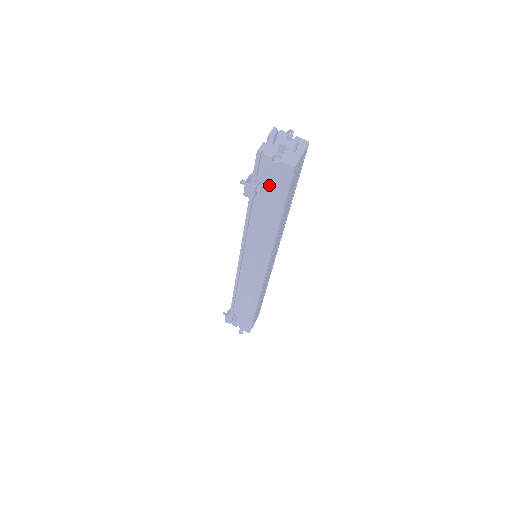
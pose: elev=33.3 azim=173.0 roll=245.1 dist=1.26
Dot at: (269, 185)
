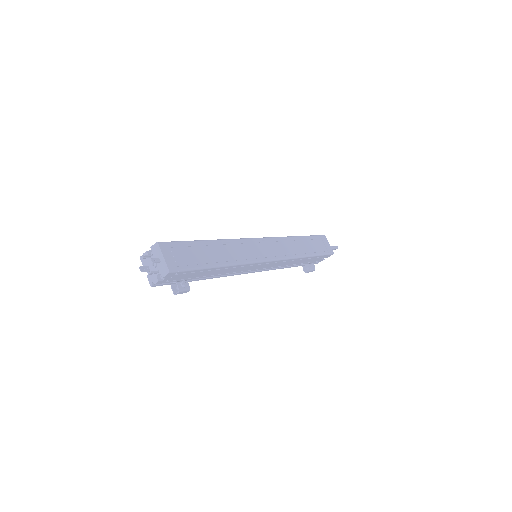
Dot at: (183, 277)
